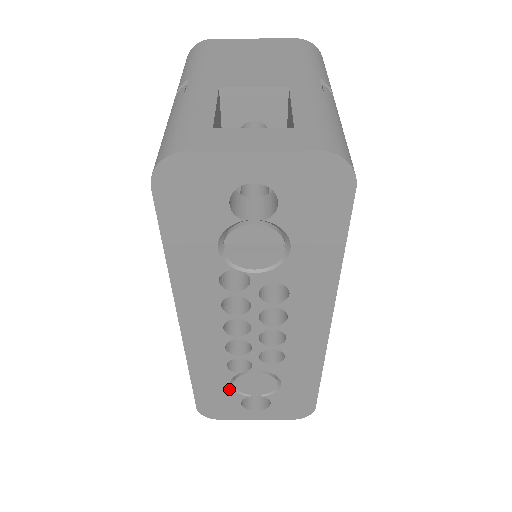
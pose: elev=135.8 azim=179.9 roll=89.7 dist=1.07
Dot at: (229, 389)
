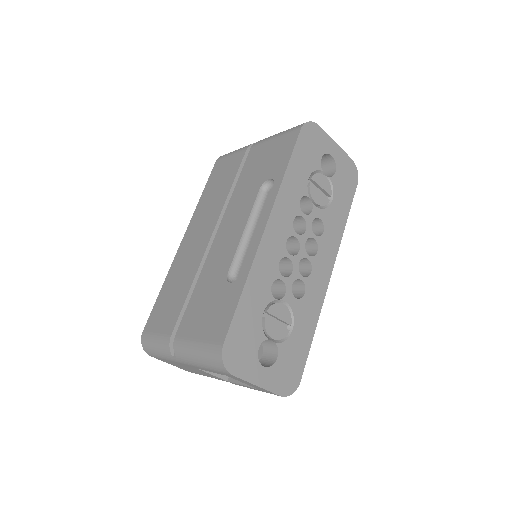
Dot at: (260, 320)
